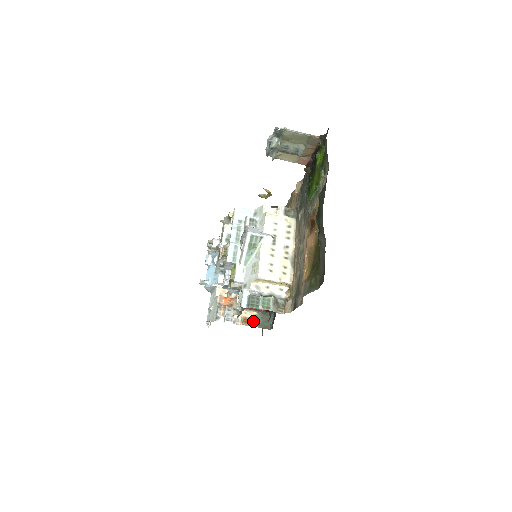
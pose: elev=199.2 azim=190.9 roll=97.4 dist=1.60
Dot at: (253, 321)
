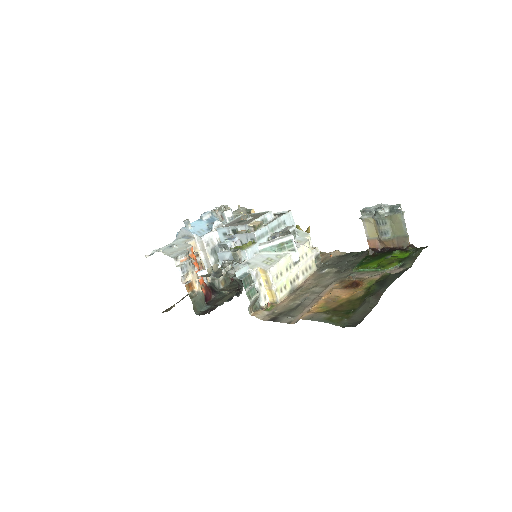
Dot at: (194, 293)
